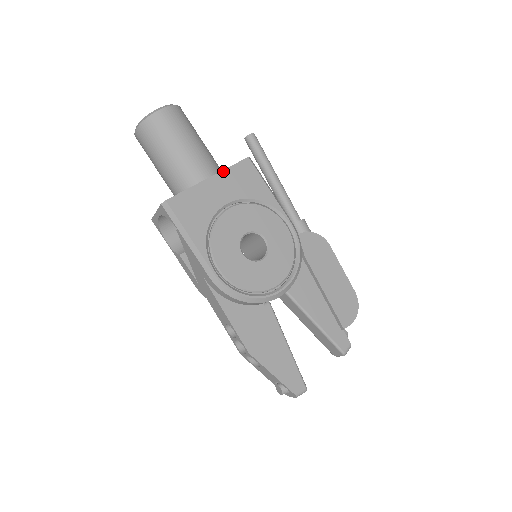
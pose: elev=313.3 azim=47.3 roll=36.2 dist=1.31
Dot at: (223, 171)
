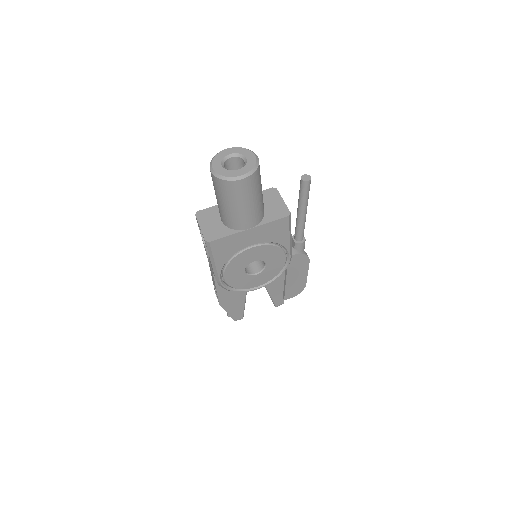
Dot at: (263, 225)
